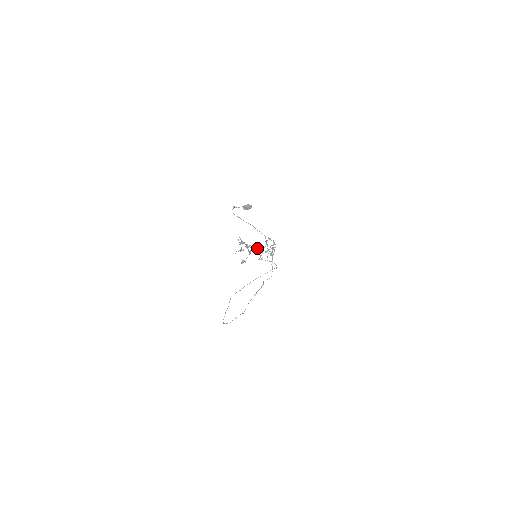
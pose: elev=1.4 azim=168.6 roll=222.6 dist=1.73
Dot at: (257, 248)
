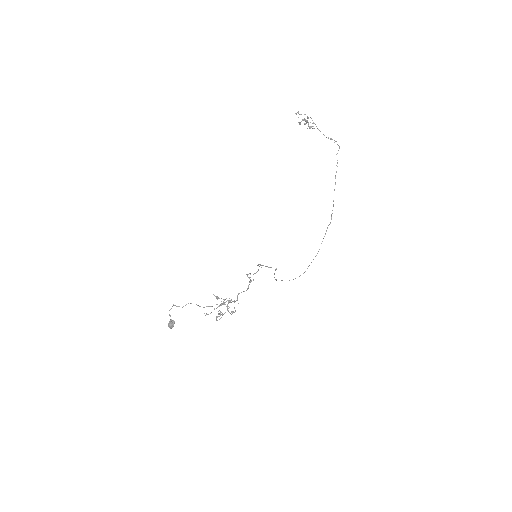
Dot at: (229, 302)
